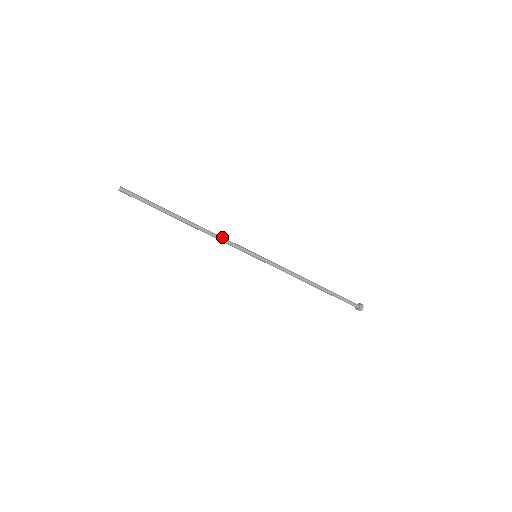
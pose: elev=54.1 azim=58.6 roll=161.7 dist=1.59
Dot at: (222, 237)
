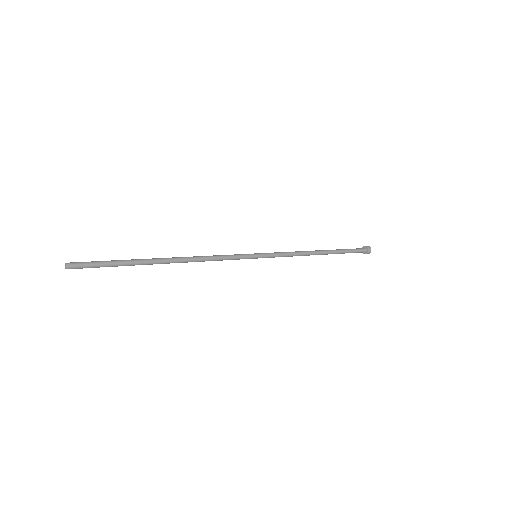
Dot at: (214, 258)
